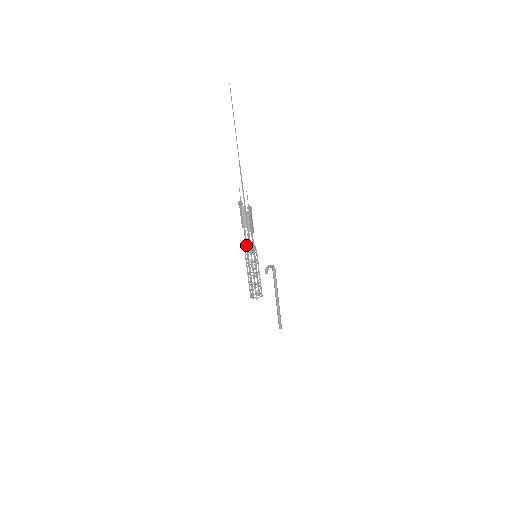
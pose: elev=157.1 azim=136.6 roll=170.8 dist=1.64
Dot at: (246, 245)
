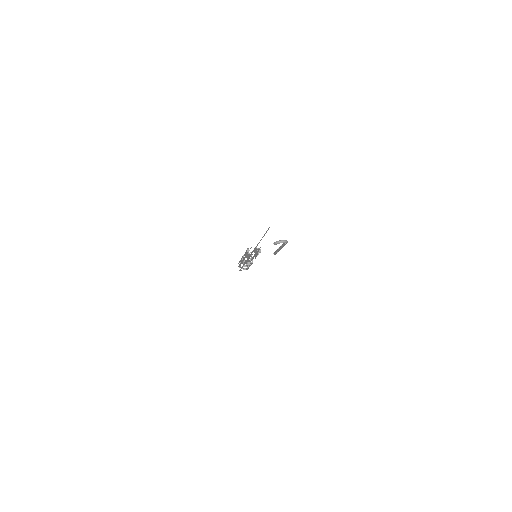
Dot at: (244, 258)
